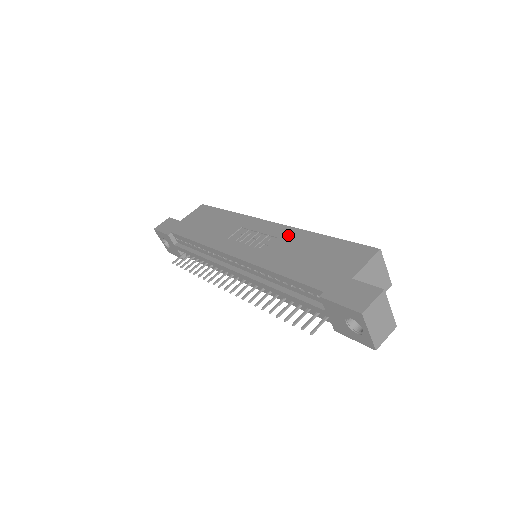
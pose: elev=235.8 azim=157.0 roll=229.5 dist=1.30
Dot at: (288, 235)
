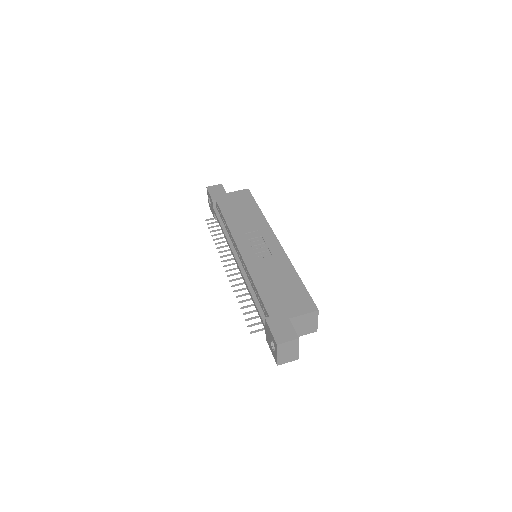
Dot at: (280, 259)
